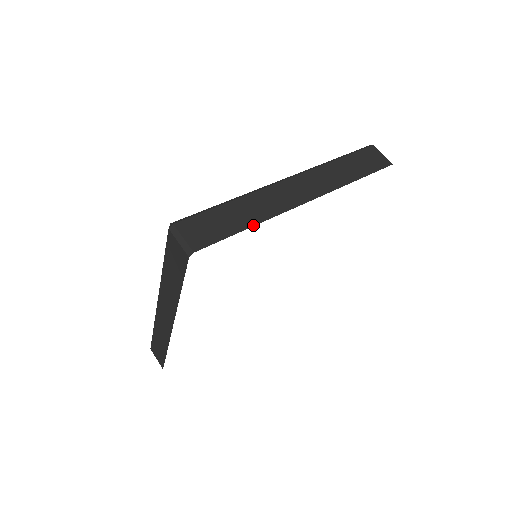
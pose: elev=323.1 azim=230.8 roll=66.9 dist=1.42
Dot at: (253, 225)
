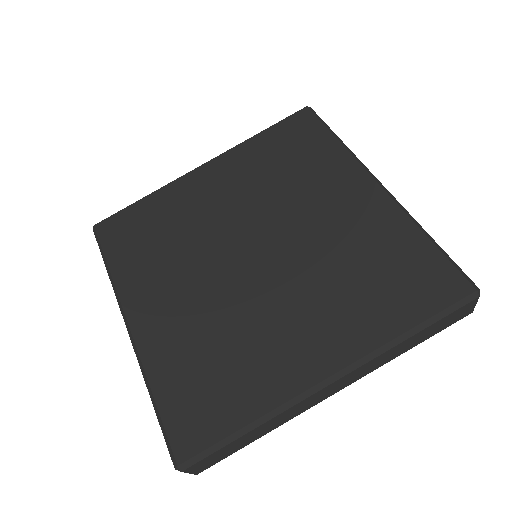
Dot at: occluded
